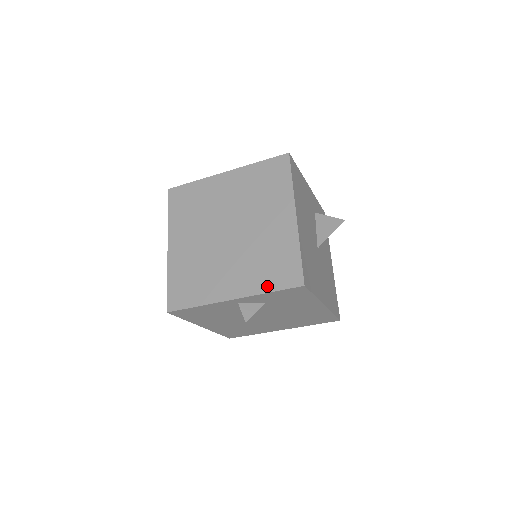
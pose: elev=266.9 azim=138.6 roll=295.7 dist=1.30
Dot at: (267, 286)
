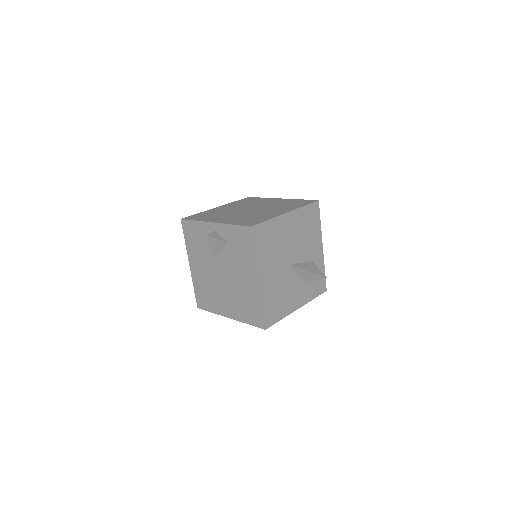
Dot at: (235, 223)
